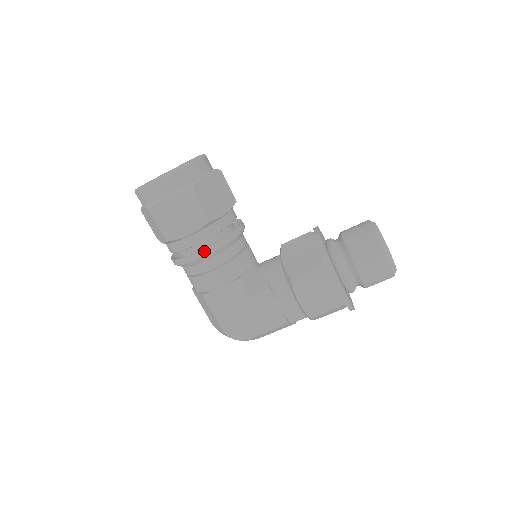
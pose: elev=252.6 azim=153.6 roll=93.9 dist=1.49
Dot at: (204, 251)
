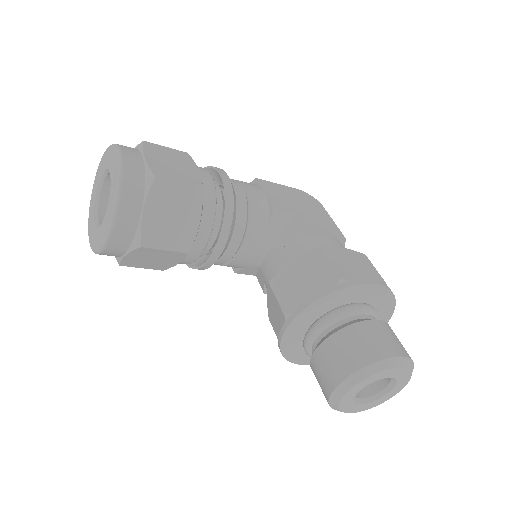
Dot at: occluded
